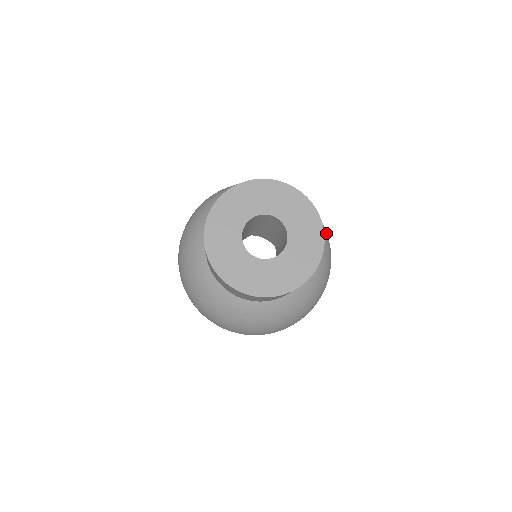
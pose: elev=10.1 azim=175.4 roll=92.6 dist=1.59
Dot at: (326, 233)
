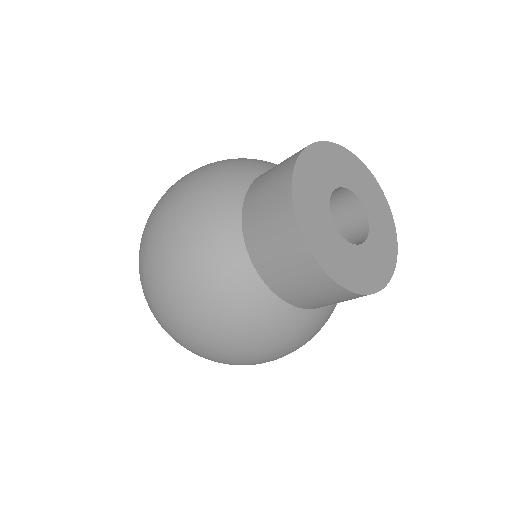
Dot at: occluded
